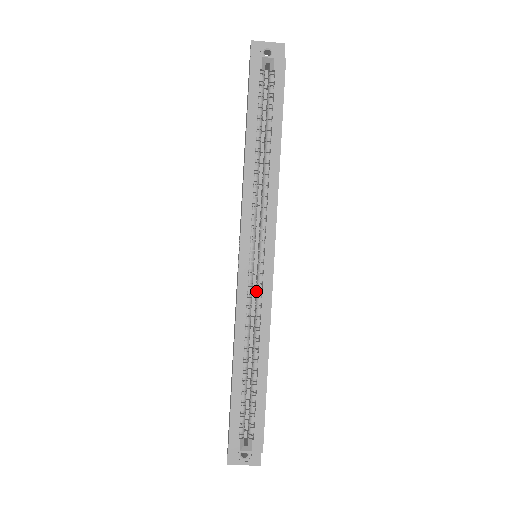
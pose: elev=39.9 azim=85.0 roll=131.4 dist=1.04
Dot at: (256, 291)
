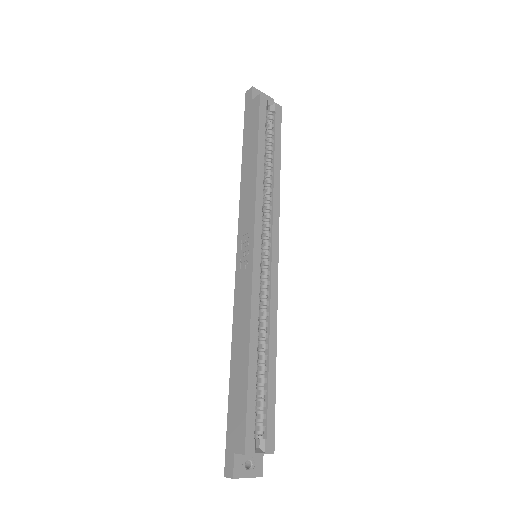
Dot at: (262, 285)
